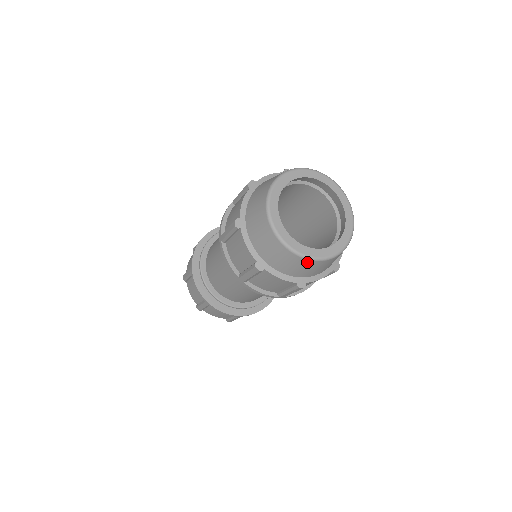
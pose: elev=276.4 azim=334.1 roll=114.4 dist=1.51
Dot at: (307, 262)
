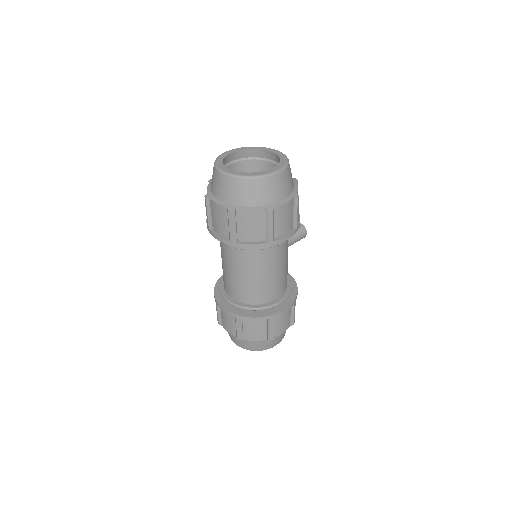
Dot at: (258, 182)
